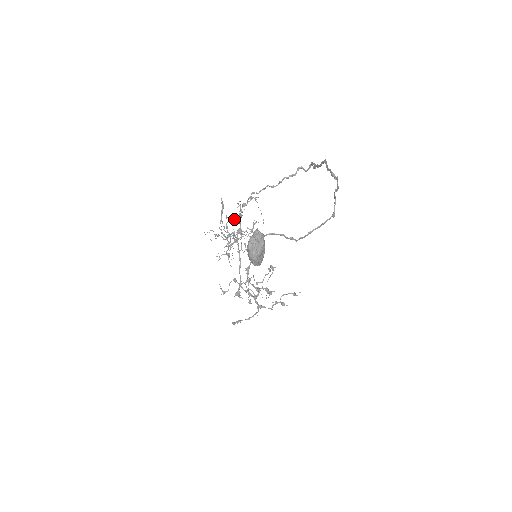
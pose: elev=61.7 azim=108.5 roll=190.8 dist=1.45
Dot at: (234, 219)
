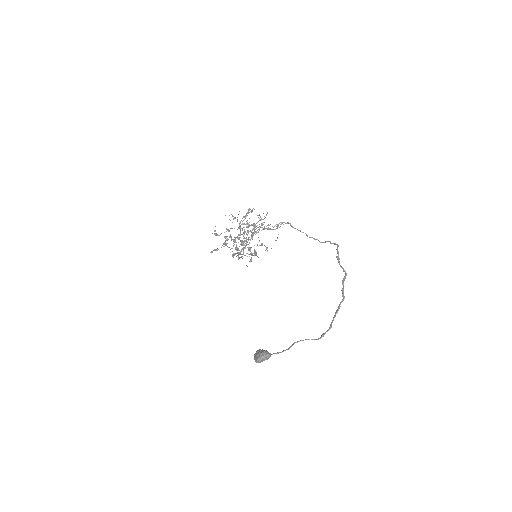
Dot at: occluded
